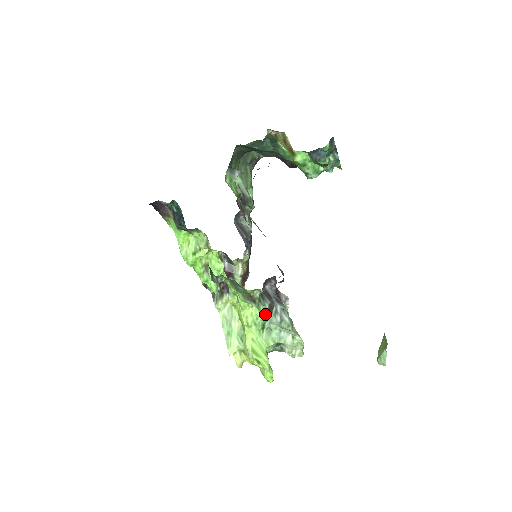
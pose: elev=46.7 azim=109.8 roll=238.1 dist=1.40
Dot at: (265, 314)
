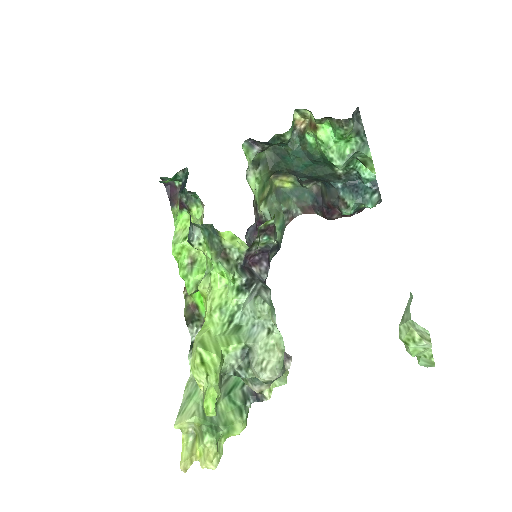
Dot at: (239, 294)
